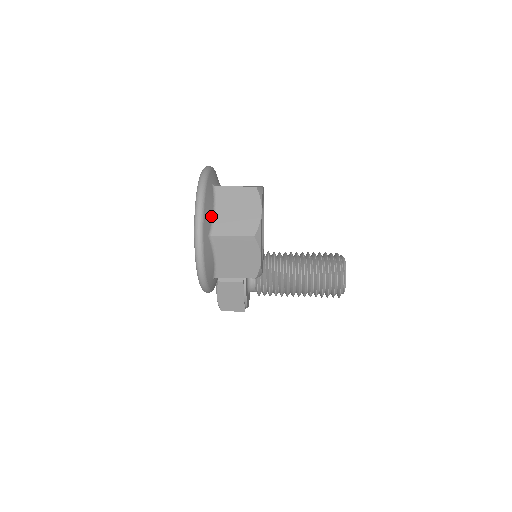
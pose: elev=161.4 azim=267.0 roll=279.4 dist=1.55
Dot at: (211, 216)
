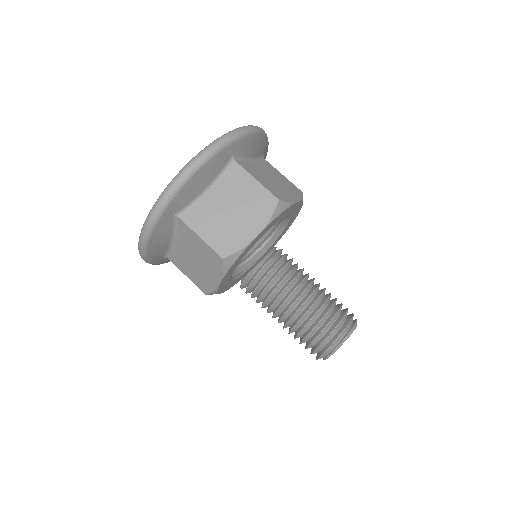
Dot at: (196, 194)
